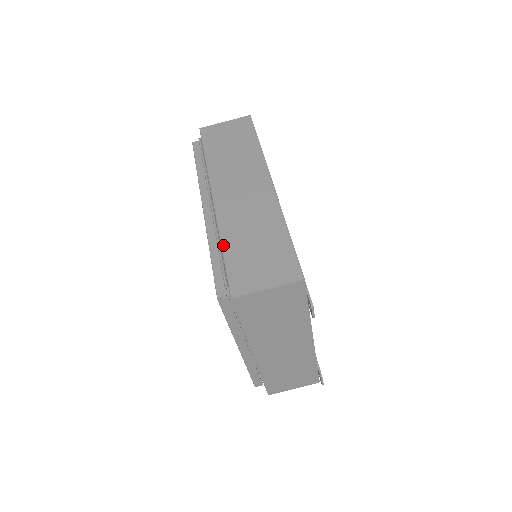
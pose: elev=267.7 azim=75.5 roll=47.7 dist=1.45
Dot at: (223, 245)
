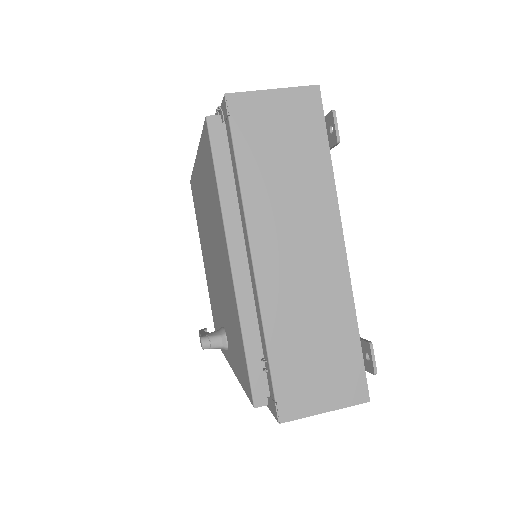
Dot at: occluded
